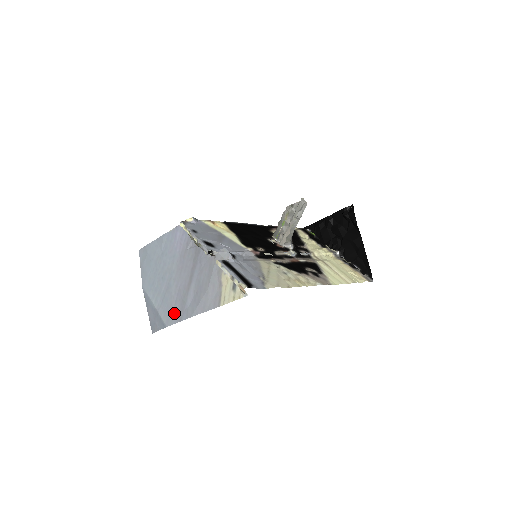
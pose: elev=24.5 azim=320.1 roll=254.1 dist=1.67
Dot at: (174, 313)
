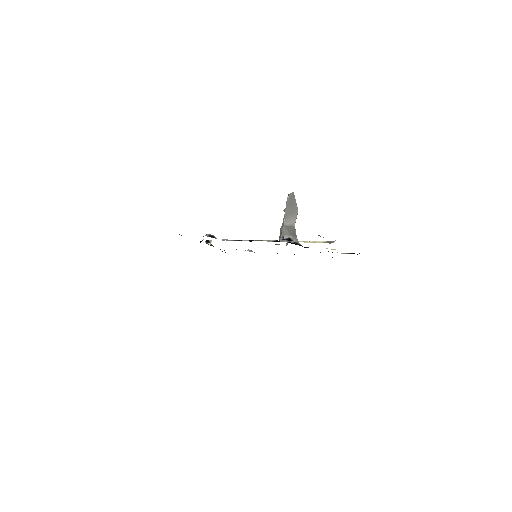
Dot at: occluded
